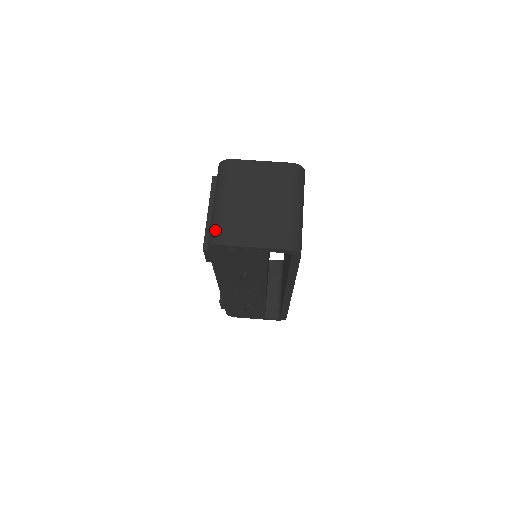
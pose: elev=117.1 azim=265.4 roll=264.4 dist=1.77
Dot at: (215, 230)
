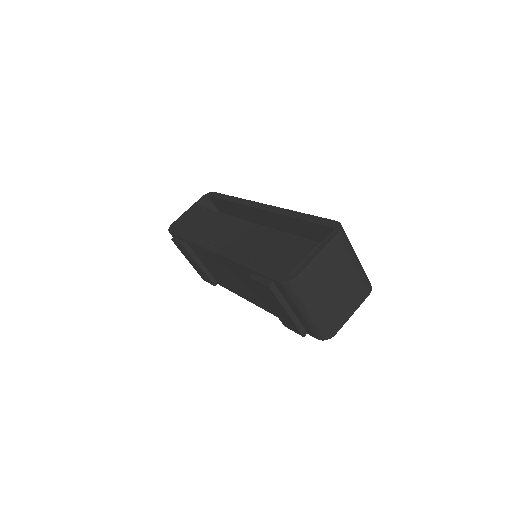
Dot at: (324, 331)
